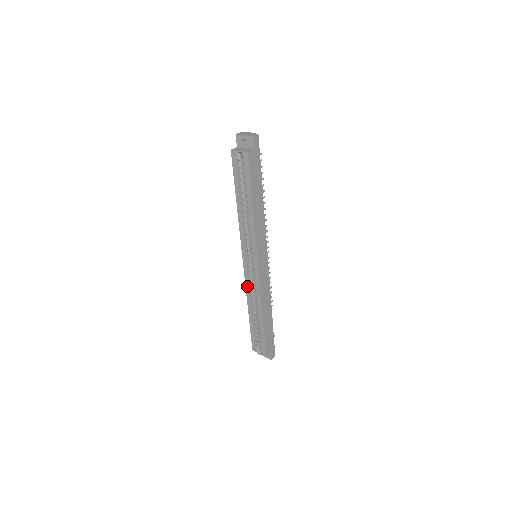
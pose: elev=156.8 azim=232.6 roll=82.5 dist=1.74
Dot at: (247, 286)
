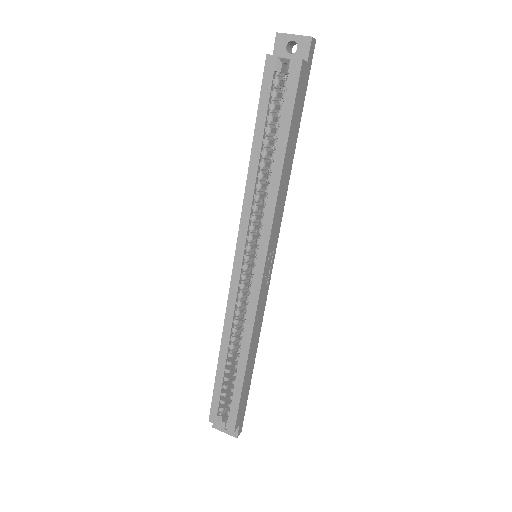
Dot at: (230, 307)
